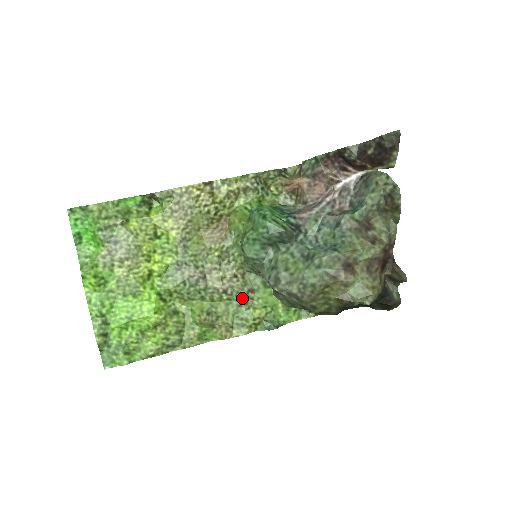
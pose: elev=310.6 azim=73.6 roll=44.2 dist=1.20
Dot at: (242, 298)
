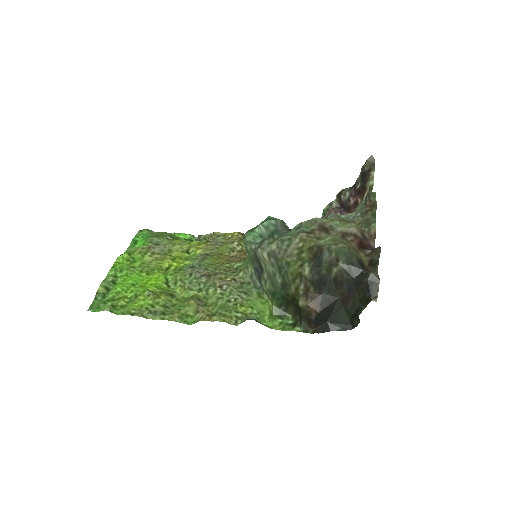
Dot at: (234, 295)
